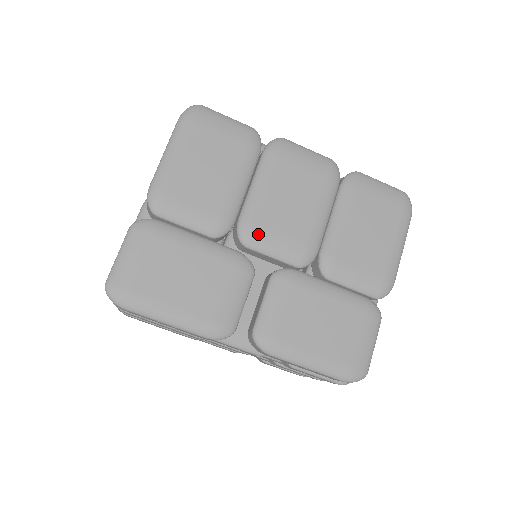
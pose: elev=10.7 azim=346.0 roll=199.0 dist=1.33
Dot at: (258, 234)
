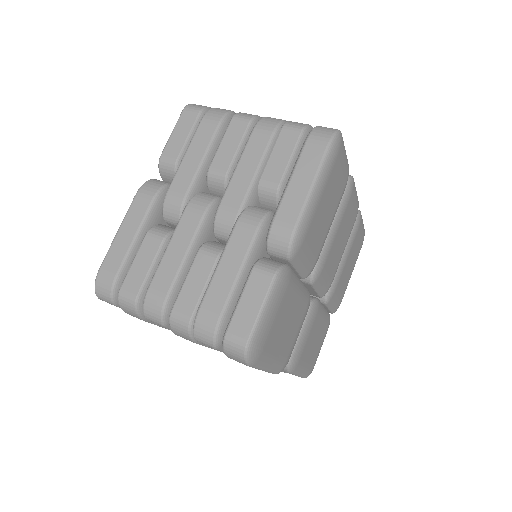
Dot at: (322, 274)
